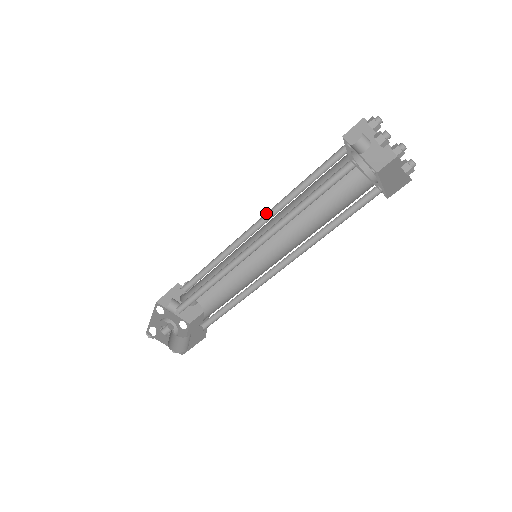
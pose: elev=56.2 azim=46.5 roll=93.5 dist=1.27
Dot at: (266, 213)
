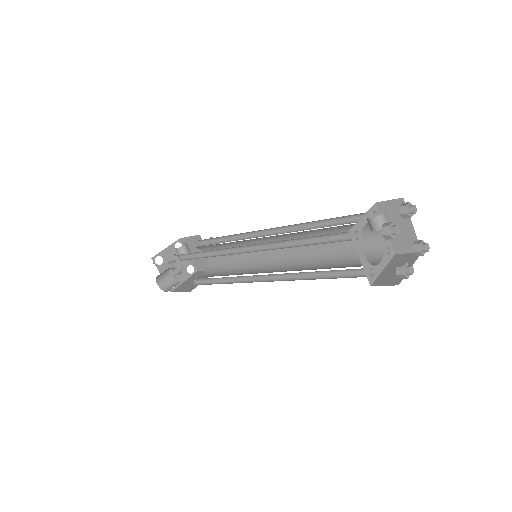
Dot at: (284, 226)
